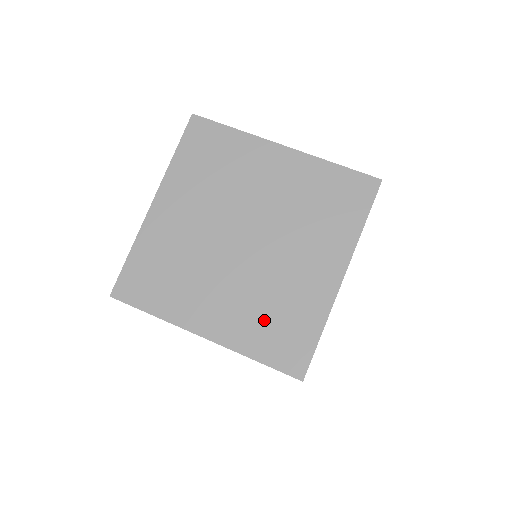
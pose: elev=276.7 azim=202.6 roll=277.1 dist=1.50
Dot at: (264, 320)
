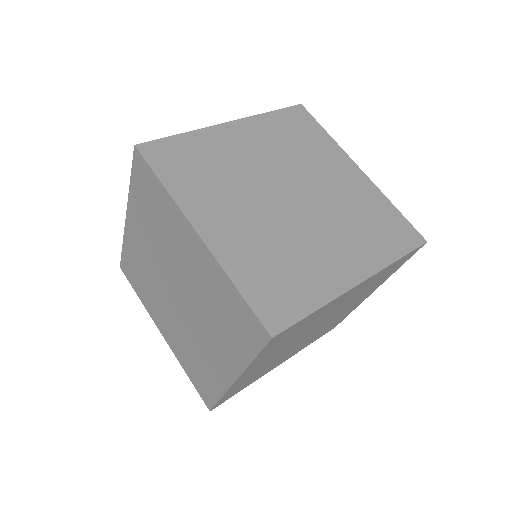
Dot at: (268, 262)
